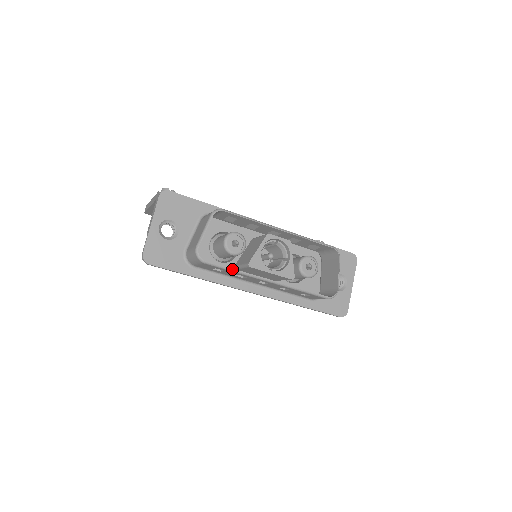
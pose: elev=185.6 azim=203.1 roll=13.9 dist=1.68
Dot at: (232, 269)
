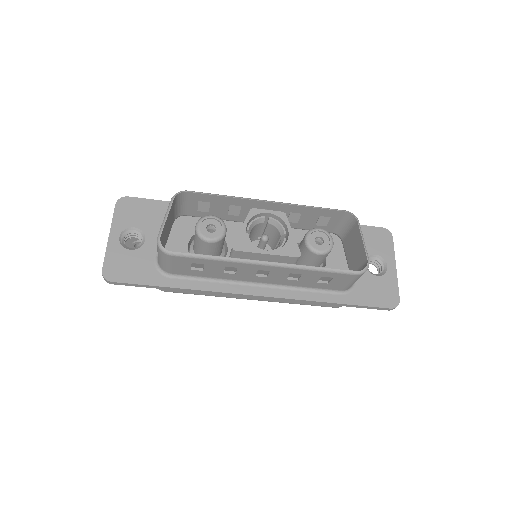
Dot at: (210, 256)
